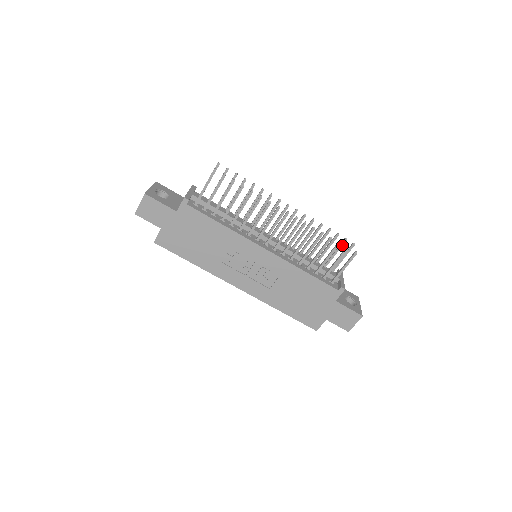
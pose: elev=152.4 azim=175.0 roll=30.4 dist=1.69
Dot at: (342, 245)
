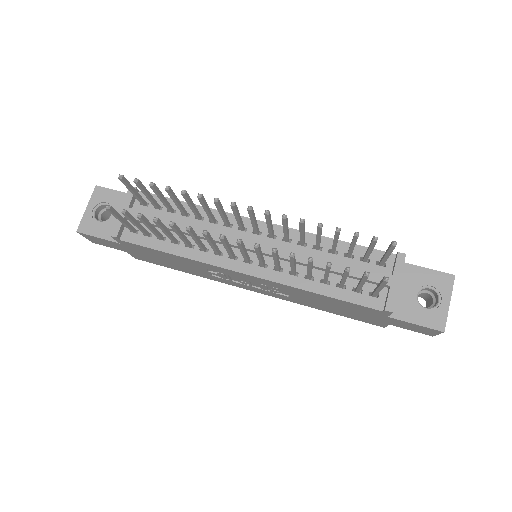
Dot at: (373, 245)
